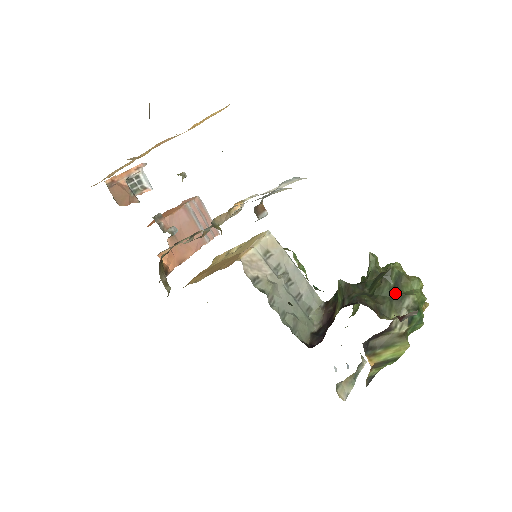
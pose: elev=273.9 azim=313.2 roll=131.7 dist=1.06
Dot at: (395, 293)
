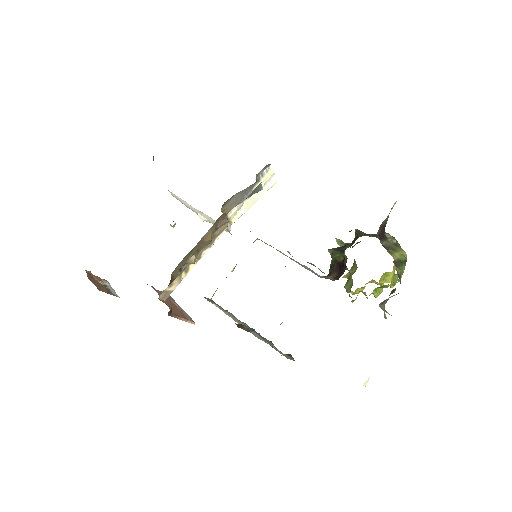
Dot at: occluded
